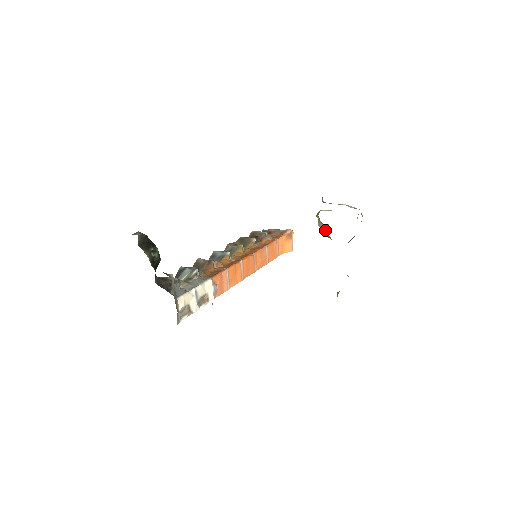
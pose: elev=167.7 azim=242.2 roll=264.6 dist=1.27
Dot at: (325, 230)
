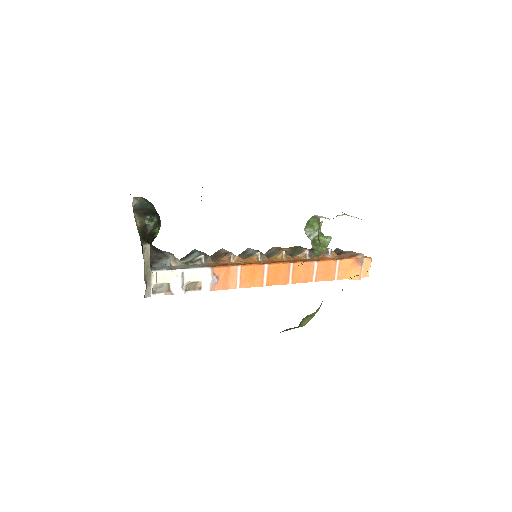
Dot at: (321, 242)
